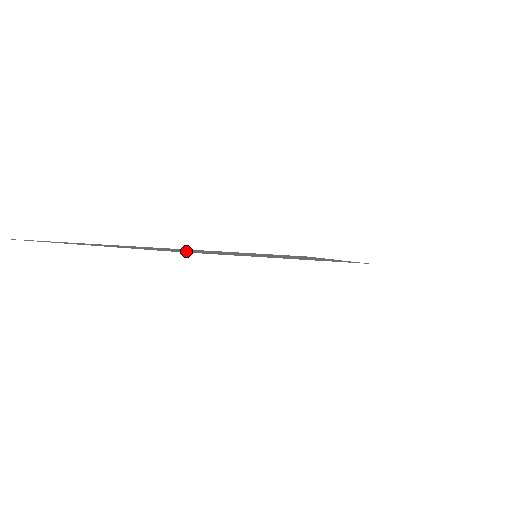
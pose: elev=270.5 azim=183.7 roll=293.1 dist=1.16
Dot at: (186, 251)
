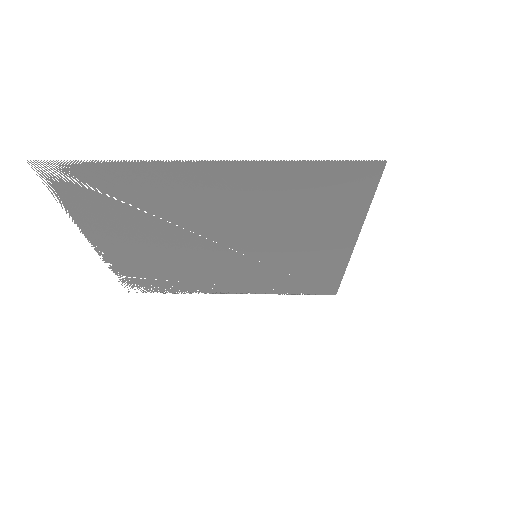
Dot at: (192, 242)
